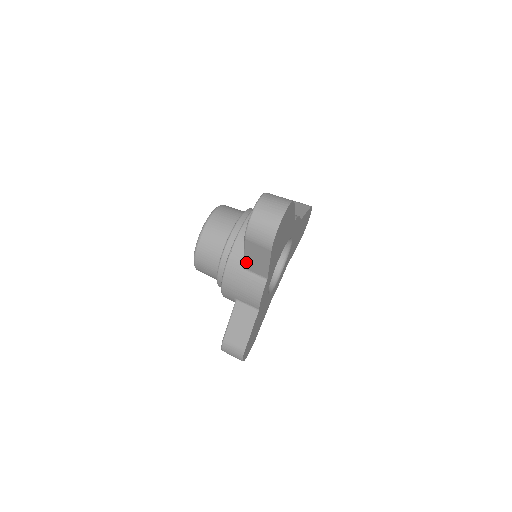
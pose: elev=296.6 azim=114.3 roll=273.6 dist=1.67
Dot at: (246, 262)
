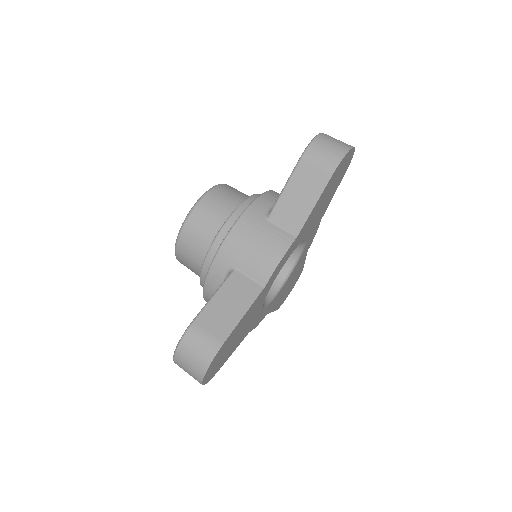
Dot at: (278, 205)
